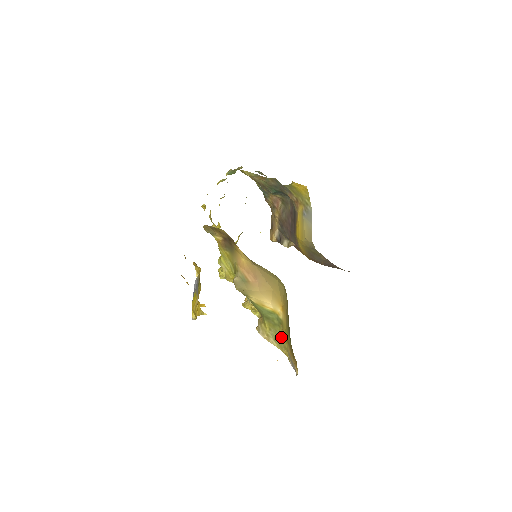
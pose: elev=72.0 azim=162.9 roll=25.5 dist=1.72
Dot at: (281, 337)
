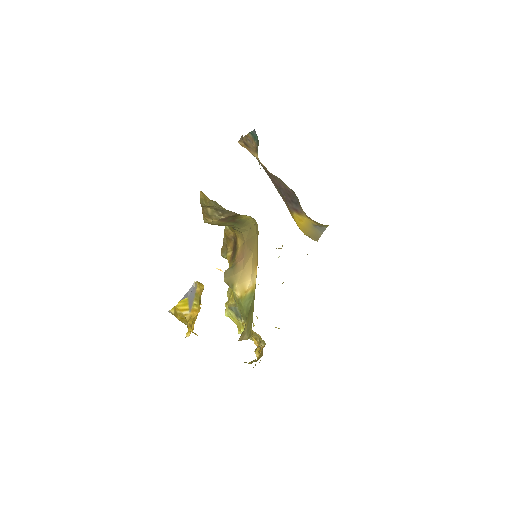
Dot at: occluded
